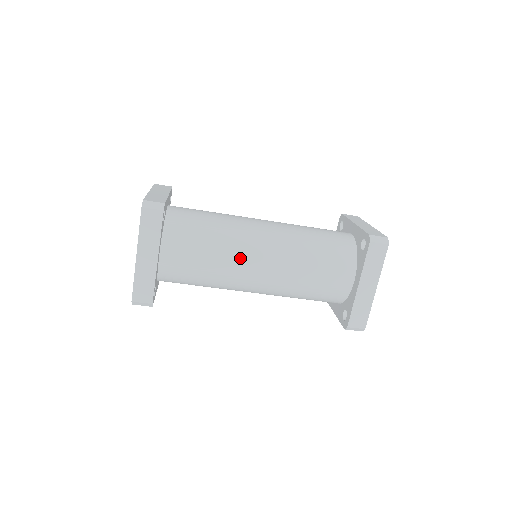
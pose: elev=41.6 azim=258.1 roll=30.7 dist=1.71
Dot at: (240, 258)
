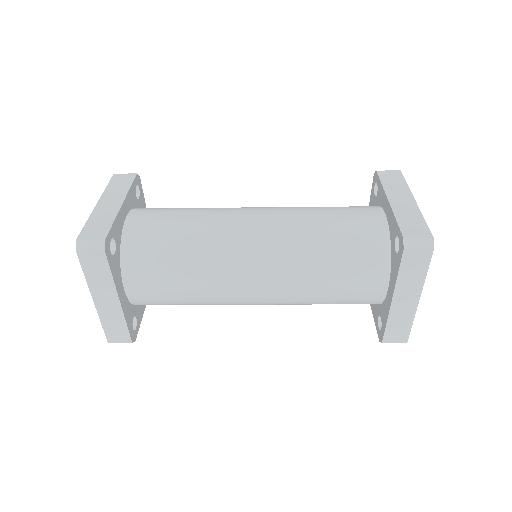
Dot at: (226, 281)
